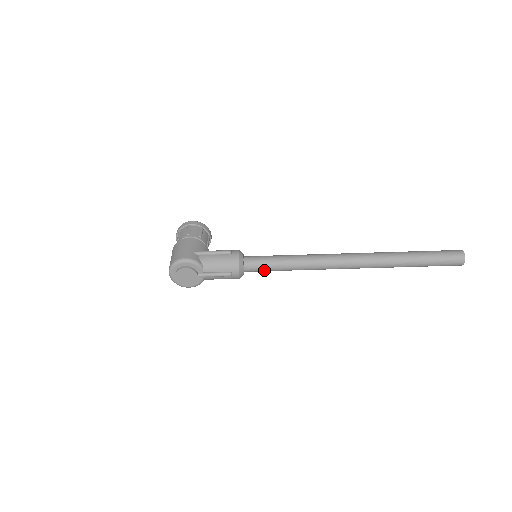
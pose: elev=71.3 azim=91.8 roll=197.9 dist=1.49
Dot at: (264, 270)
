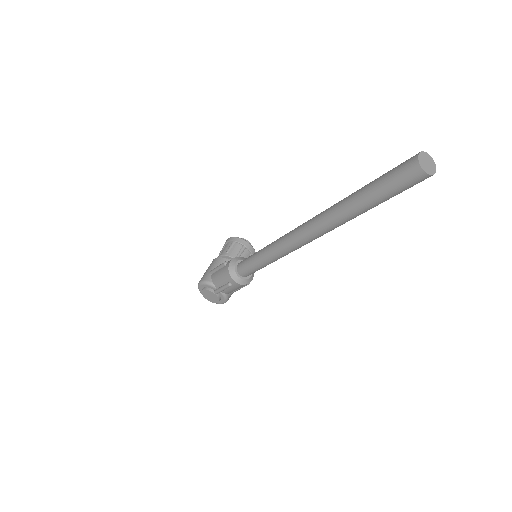
Dot at: (253, 270)
